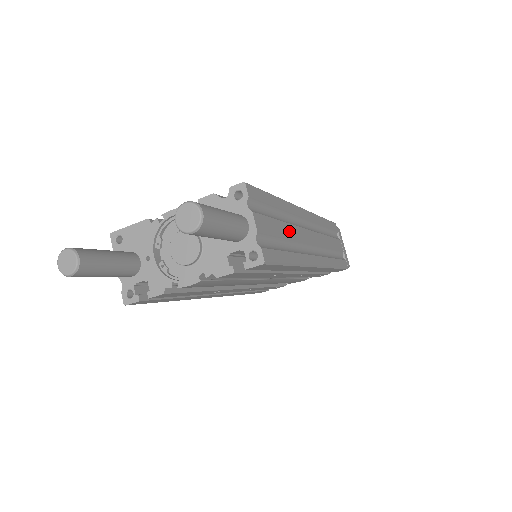
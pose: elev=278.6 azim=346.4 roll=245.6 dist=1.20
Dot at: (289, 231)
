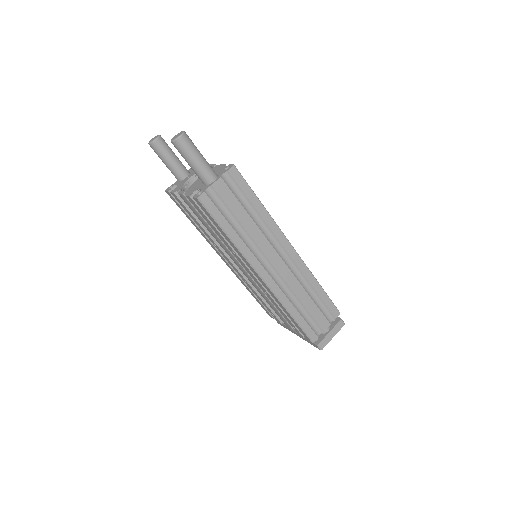
Dot at: (251, 227)
